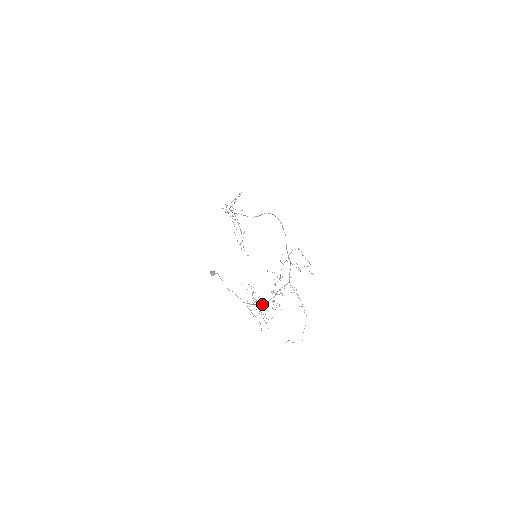
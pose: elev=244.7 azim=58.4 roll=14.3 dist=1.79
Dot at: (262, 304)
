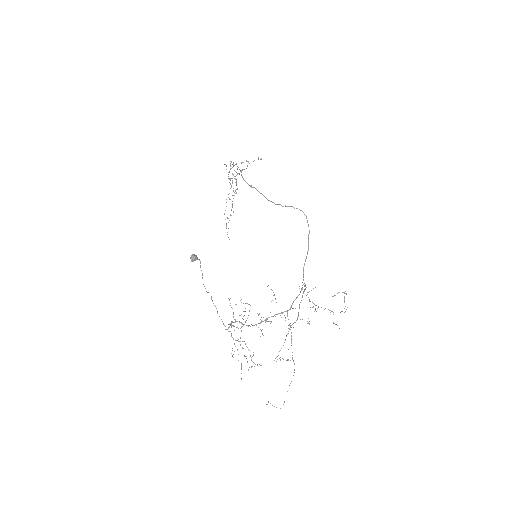
Dot at: occluded
